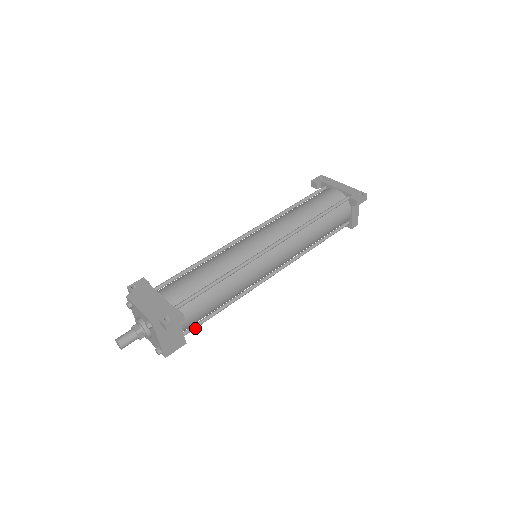
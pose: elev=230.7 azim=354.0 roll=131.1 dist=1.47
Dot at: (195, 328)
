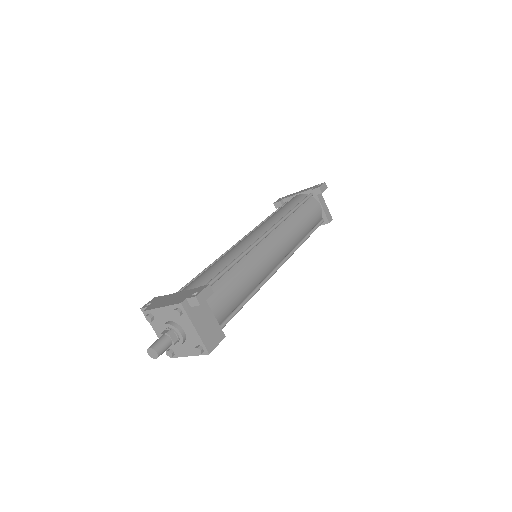
Dot at: occluded
